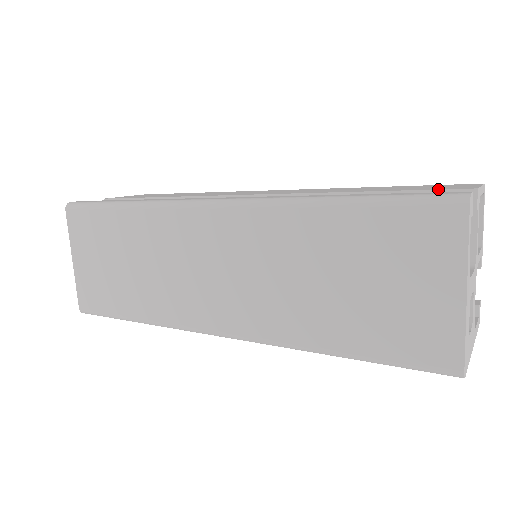
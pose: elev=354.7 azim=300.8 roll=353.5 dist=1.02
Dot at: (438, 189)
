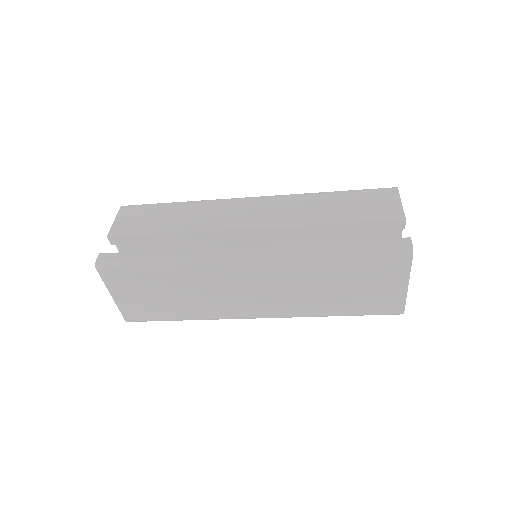
Dot at: (384, 221)
